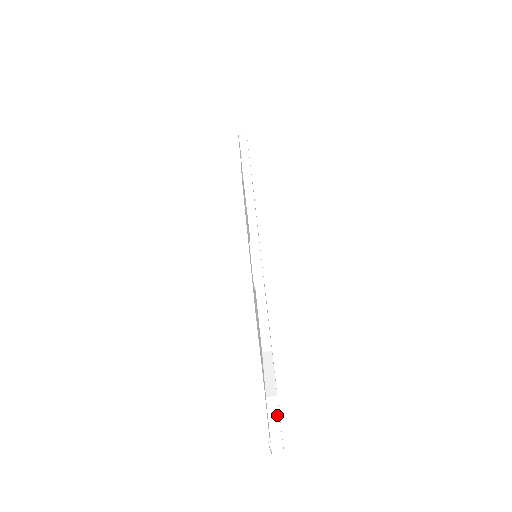
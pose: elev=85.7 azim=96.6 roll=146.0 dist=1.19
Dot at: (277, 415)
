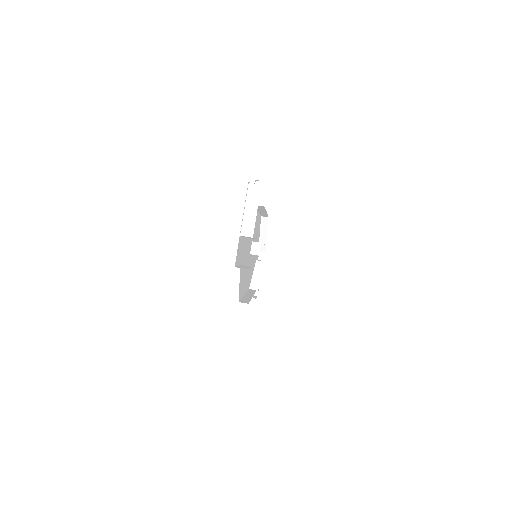
Dot at: (248, 267)
